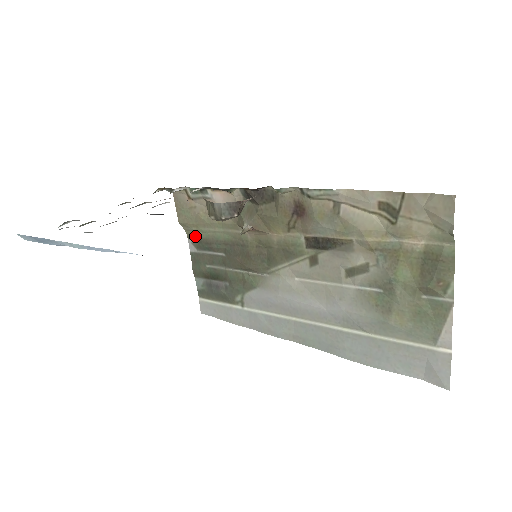
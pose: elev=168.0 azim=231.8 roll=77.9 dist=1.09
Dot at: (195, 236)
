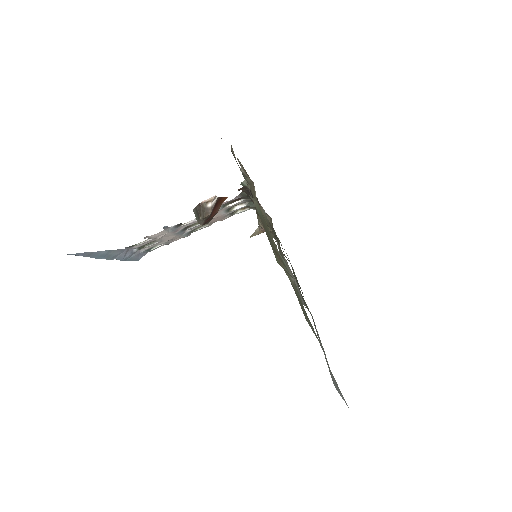
Dot at: occluded
